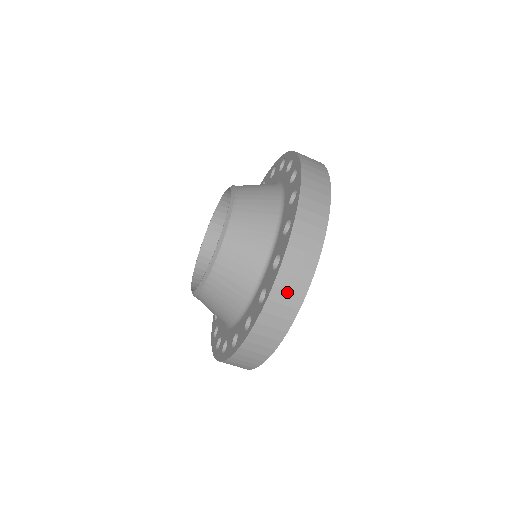
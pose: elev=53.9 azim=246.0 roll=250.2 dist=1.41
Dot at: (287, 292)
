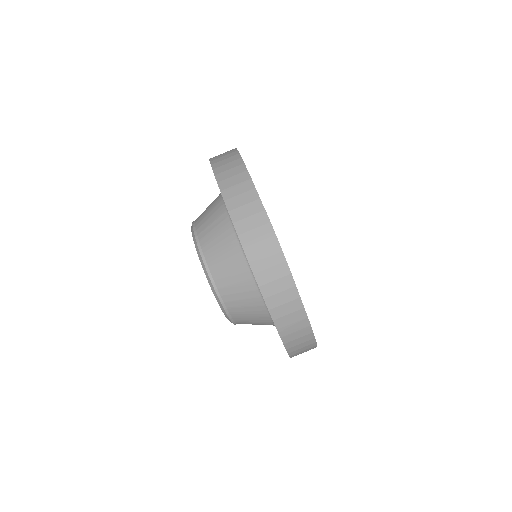
Dot at: (224, 160)
